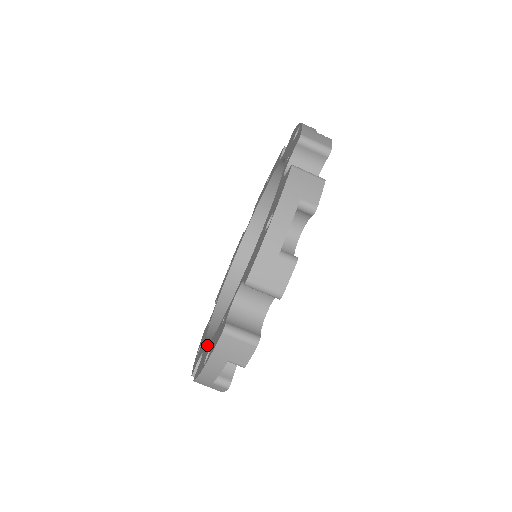
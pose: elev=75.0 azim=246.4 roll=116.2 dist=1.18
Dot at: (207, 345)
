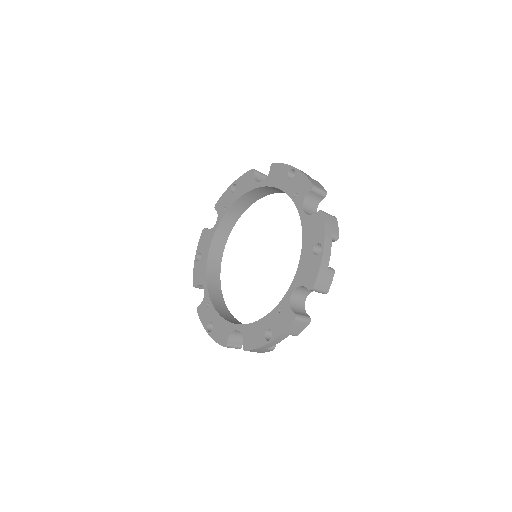
Dot at: (248, 325)
